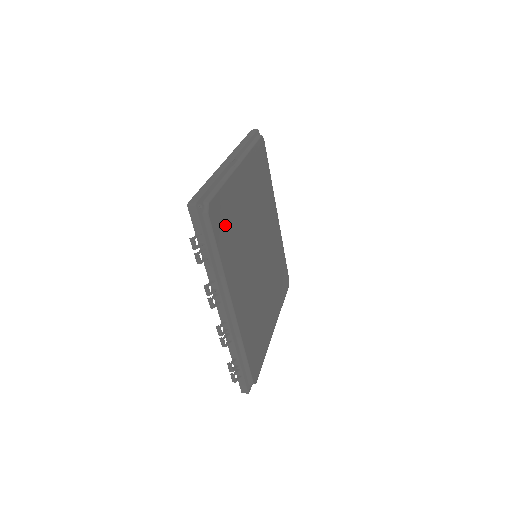
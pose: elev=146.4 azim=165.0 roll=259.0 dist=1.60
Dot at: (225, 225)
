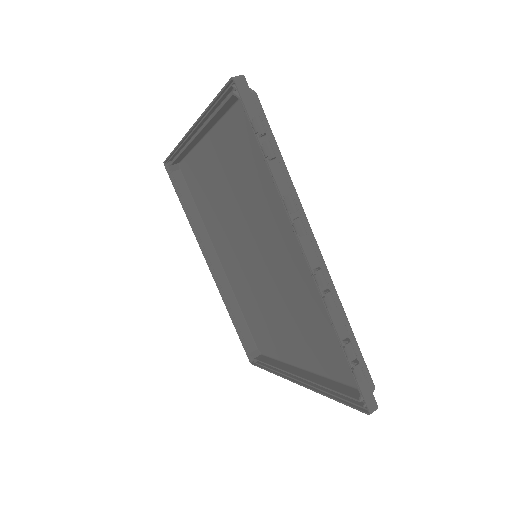
Dot at: (256, 145)
